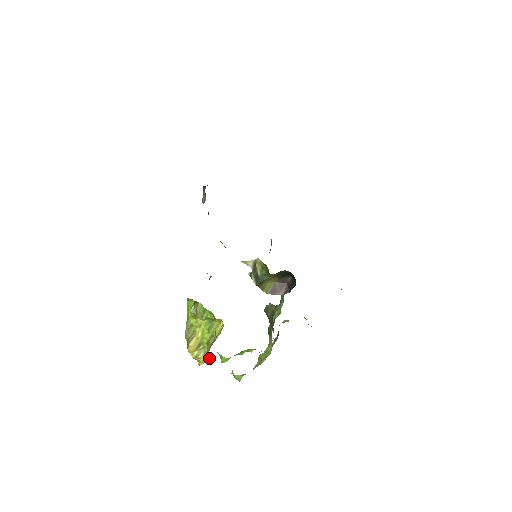
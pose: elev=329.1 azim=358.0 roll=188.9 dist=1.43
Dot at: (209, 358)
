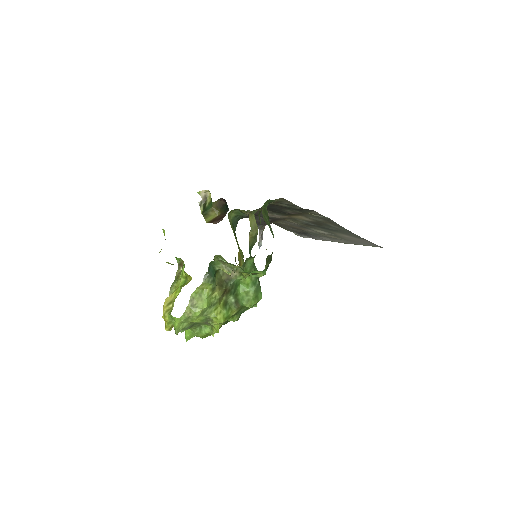
Dot at: (171, 317)
